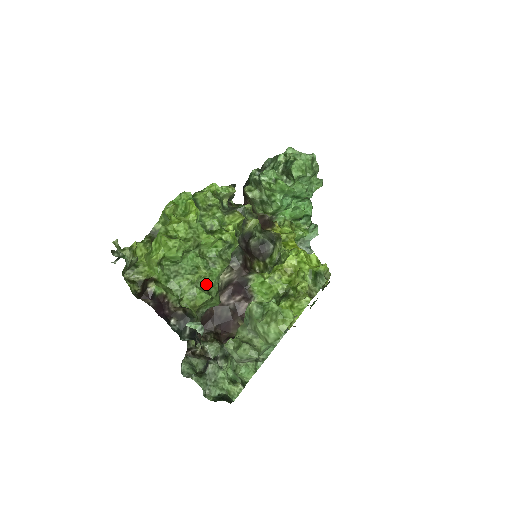
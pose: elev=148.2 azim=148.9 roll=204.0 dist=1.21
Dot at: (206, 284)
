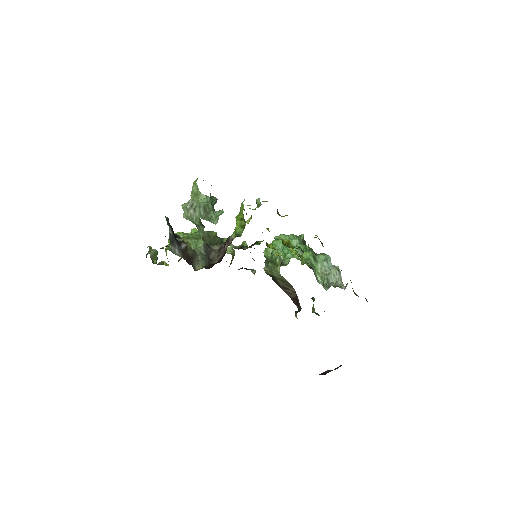
Dot at: occluded
